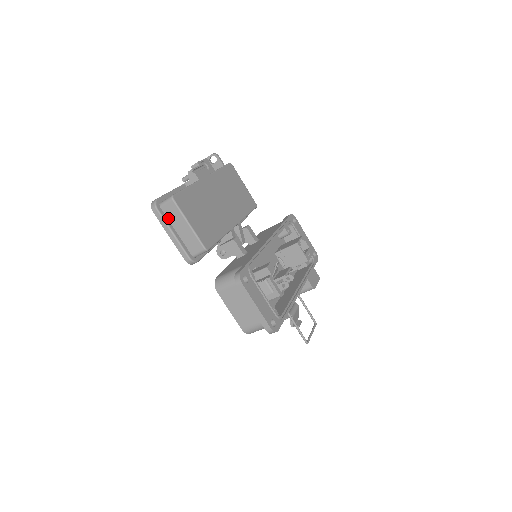
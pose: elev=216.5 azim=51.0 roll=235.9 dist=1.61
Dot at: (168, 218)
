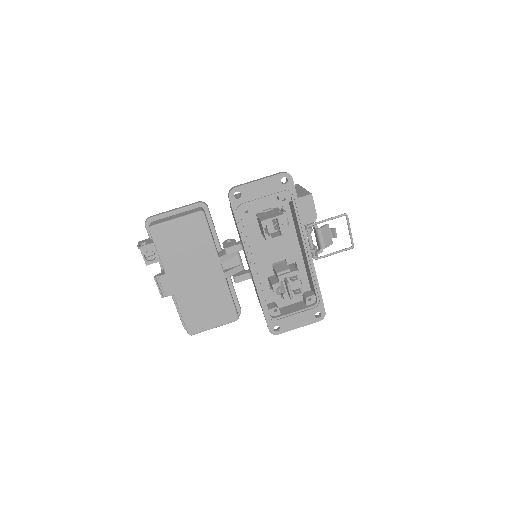
Dot at: occluded
